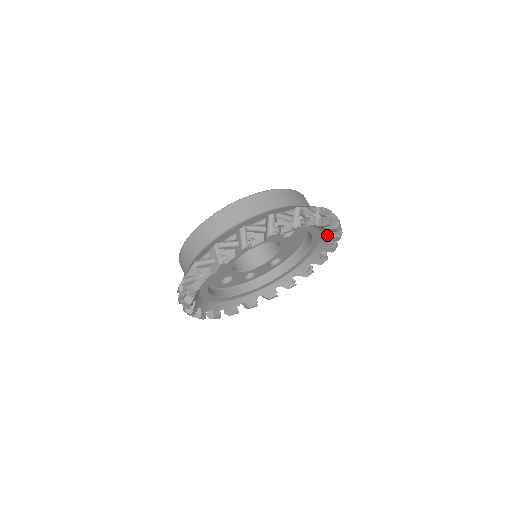
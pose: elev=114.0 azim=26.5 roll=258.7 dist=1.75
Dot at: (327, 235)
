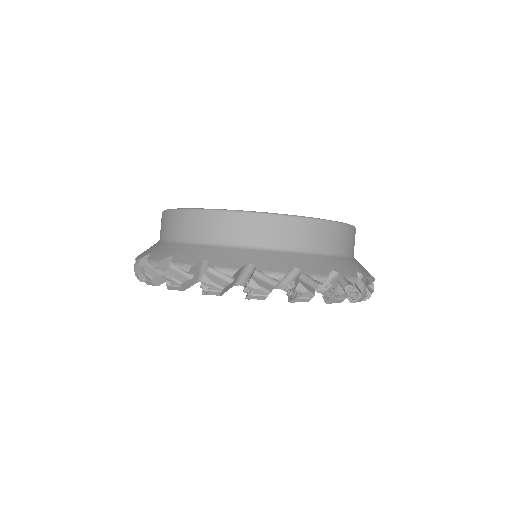
Dot at: occluded
